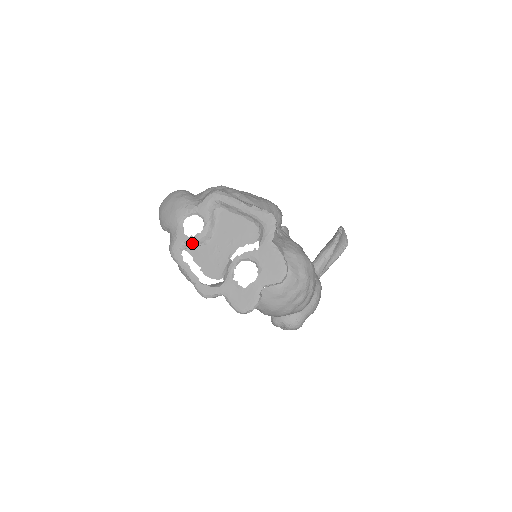
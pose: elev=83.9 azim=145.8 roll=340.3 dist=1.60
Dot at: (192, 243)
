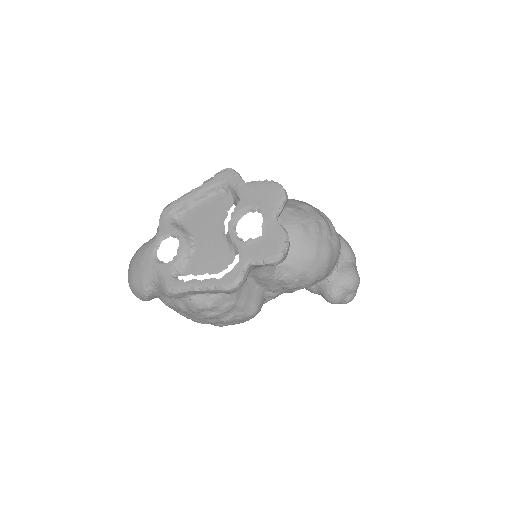
Dot at: (180, 262)
